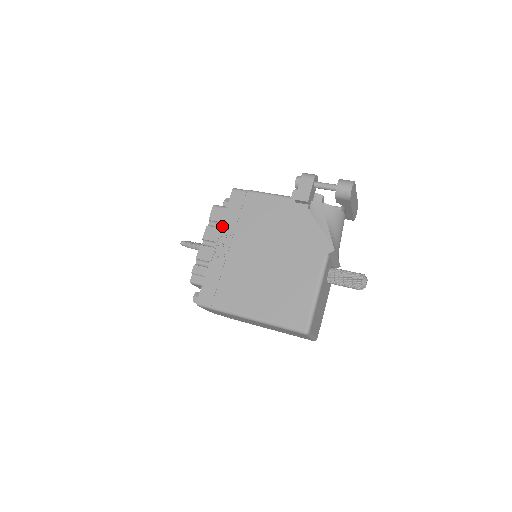
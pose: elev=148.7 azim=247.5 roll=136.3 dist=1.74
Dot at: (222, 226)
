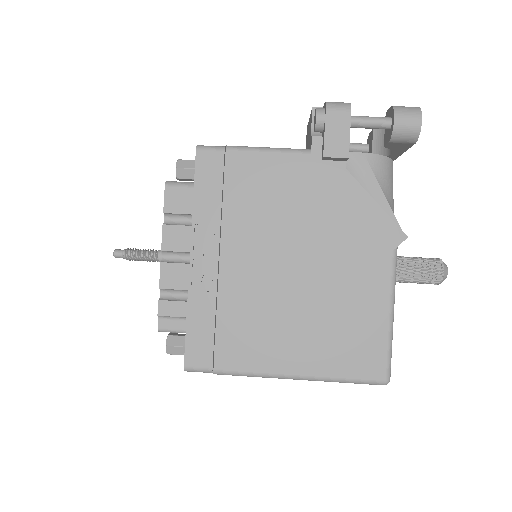
Dot at: (194, 222)
